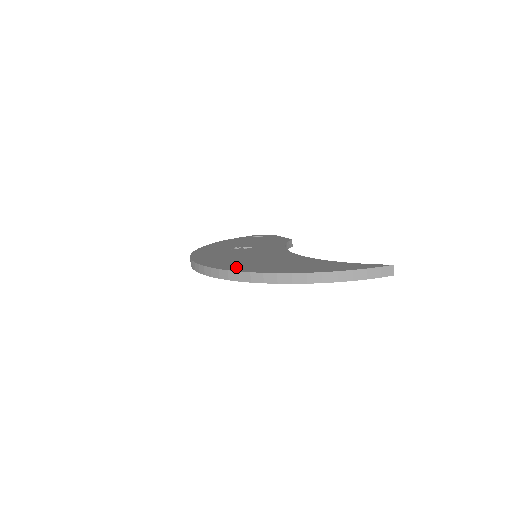
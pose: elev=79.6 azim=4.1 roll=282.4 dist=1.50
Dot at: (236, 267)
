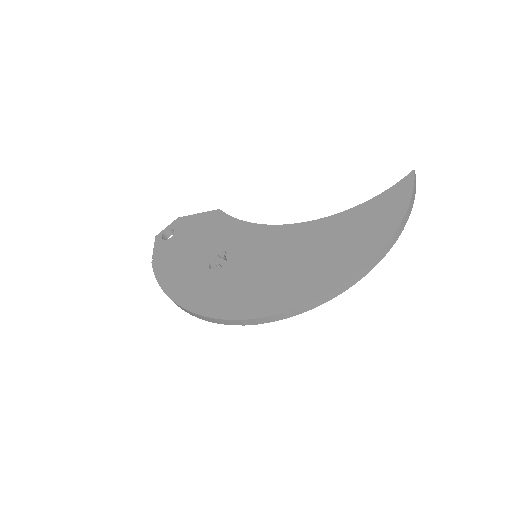
Dot at: (319, 285)
